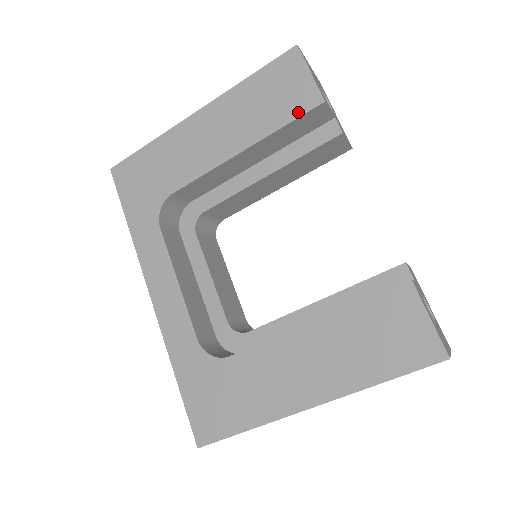
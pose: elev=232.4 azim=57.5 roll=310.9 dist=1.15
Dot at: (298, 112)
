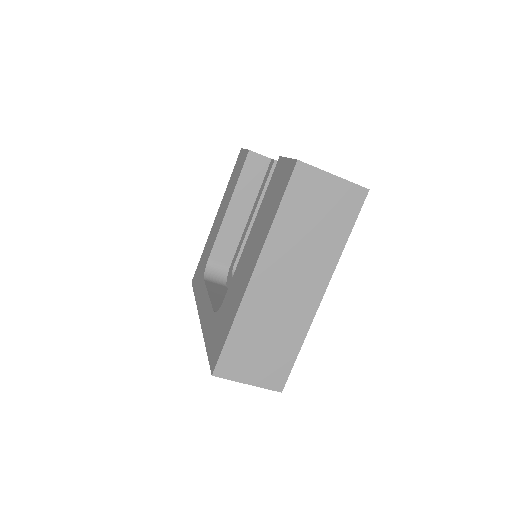
Dot at: (242, 166)
